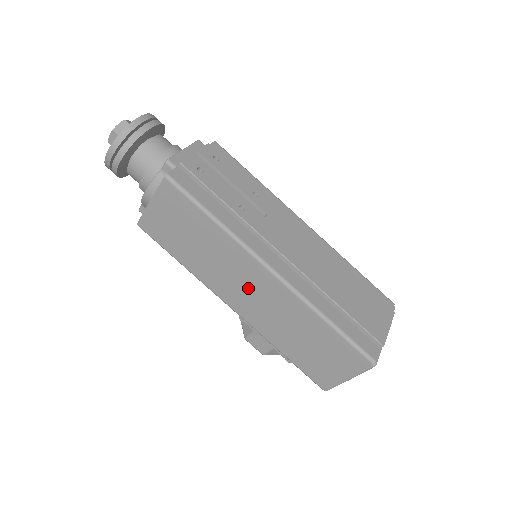
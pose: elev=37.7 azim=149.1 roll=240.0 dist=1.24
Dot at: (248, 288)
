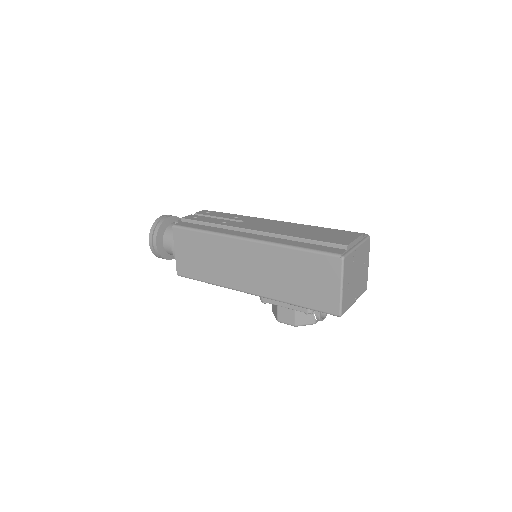
Dot at: (245, 265)
